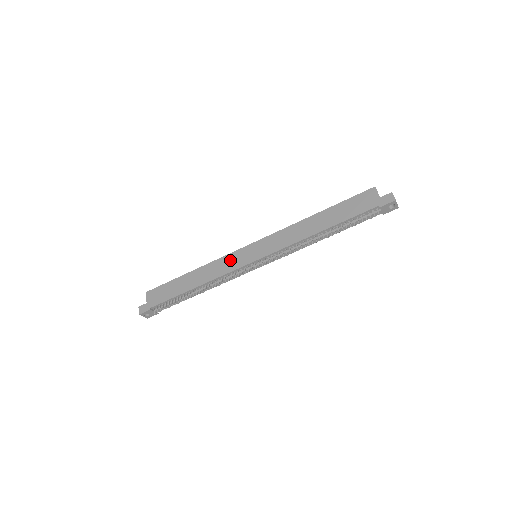
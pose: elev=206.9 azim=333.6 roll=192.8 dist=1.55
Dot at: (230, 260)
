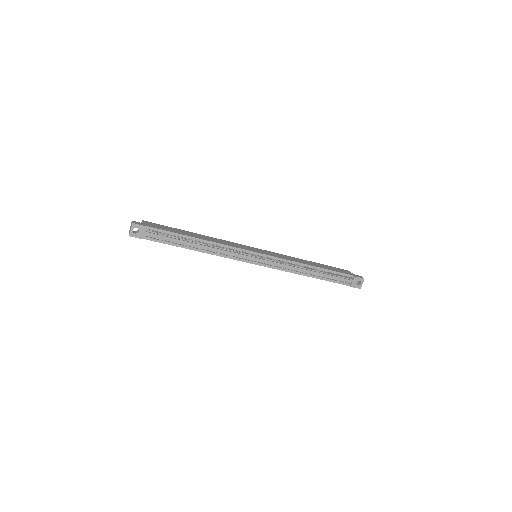
Dot at: (236, 244)
